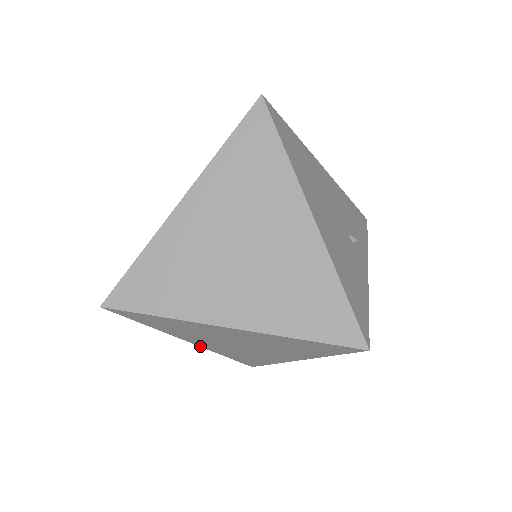
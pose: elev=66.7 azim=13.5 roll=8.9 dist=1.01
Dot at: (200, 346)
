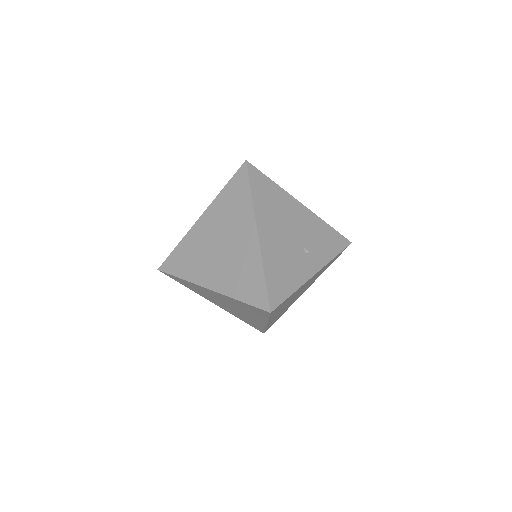
Dot at: occluded
